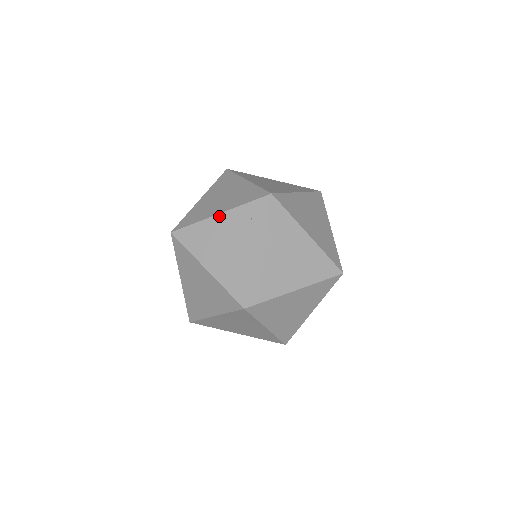
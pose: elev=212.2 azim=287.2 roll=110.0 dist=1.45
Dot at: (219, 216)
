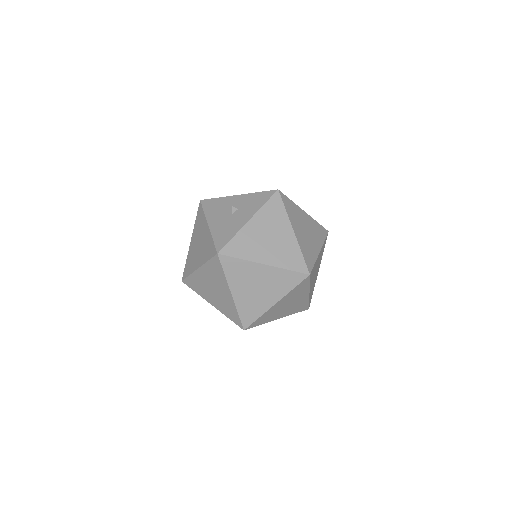
Dot at: (212, 305)
